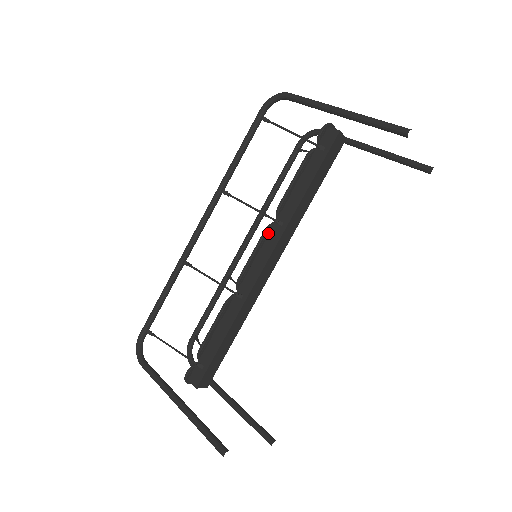
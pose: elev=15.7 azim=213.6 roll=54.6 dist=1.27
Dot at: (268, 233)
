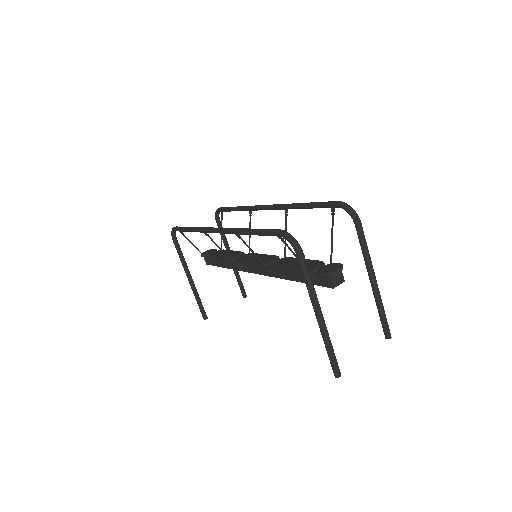
Dot at: (263, 266)
